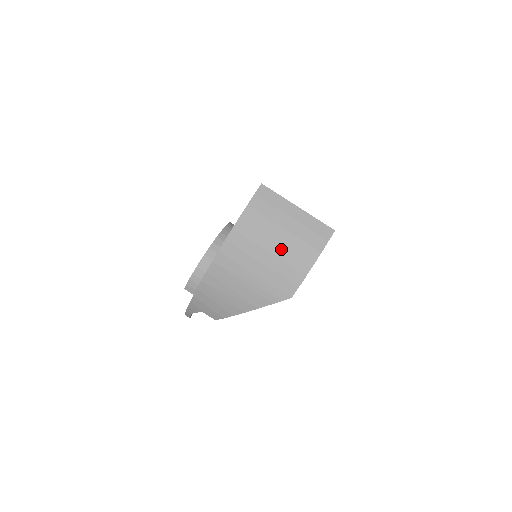
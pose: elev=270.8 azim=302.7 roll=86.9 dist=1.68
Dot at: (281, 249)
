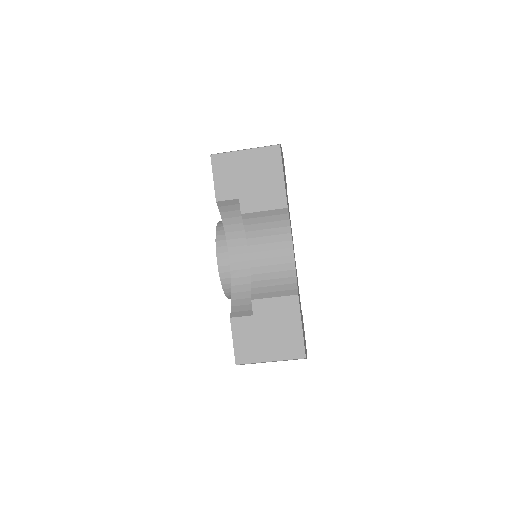
Dot at: occluded
